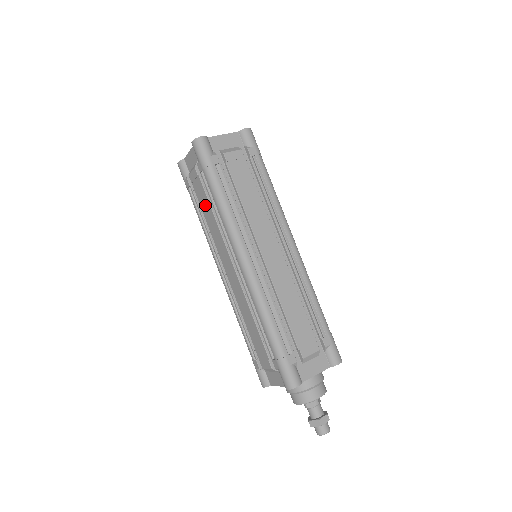
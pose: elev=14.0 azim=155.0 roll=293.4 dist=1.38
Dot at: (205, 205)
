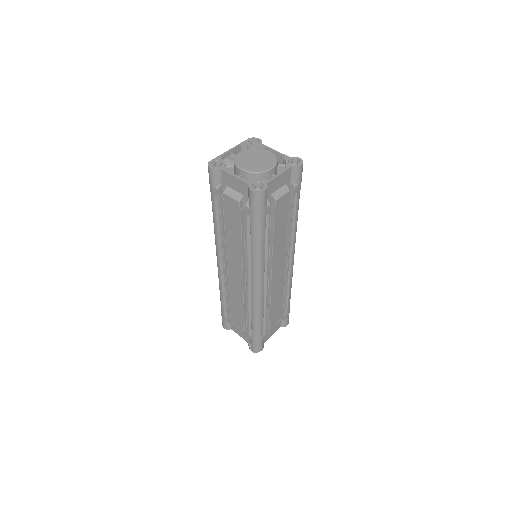
Dot at: (234, 228)
